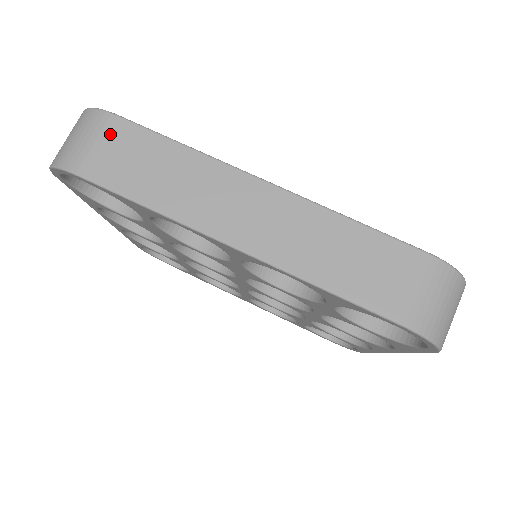
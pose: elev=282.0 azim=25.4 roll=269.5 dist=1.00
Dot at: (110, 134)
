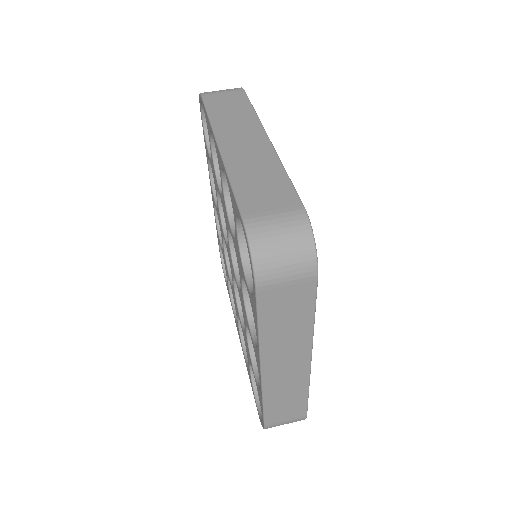
Dot at: (232, 93)
